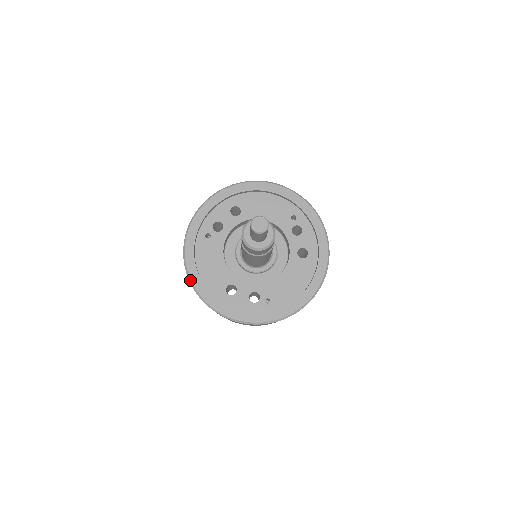
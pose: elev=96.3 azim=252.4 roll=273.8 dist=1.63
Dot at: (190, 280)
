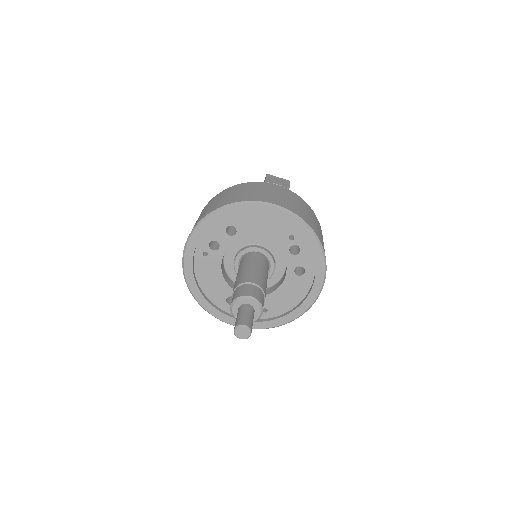
Dot at: (192, 294)
